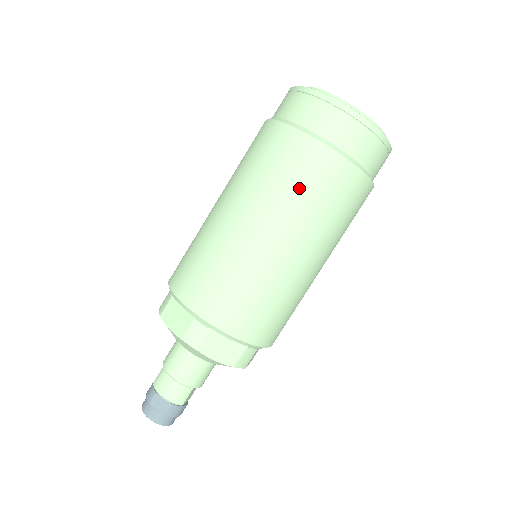
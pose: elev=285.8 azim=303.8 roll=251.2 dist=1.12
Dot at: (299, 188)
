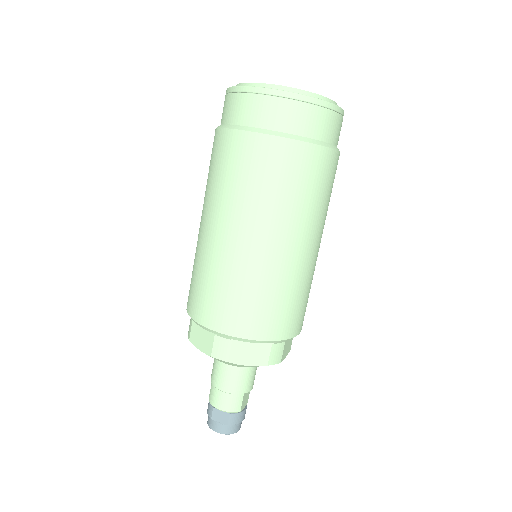
Dot at: (260, 184)
